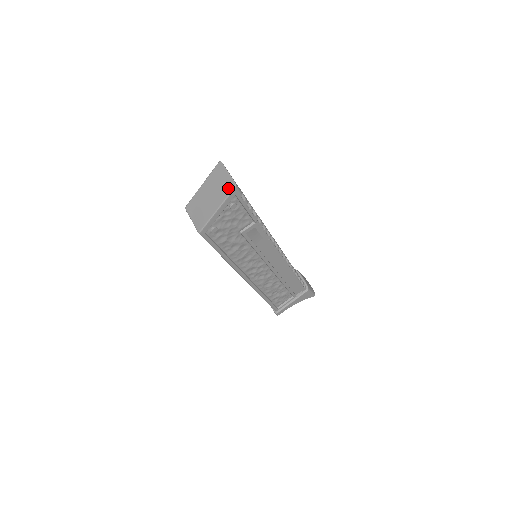
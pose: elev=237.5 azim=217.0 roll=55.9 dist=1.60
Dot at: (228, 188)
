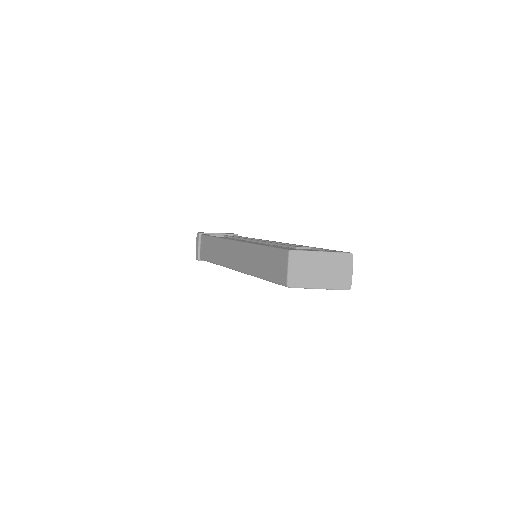
Dot at: (343, 284)
